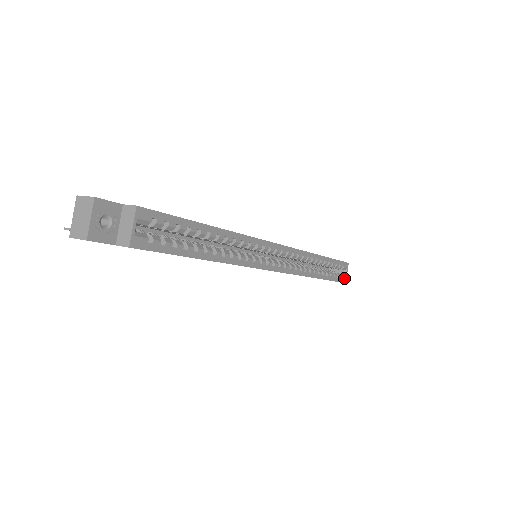
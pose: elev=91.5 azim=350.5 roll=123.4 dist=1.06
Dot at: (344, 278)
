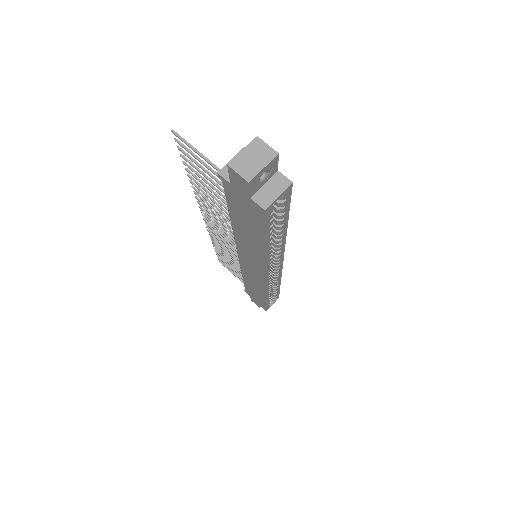
Dot at: (269, 307)
